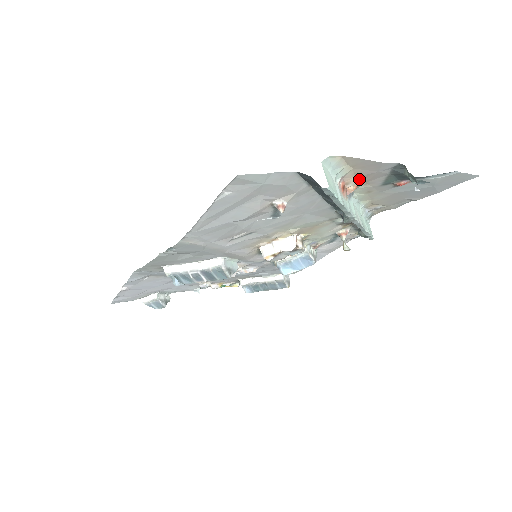
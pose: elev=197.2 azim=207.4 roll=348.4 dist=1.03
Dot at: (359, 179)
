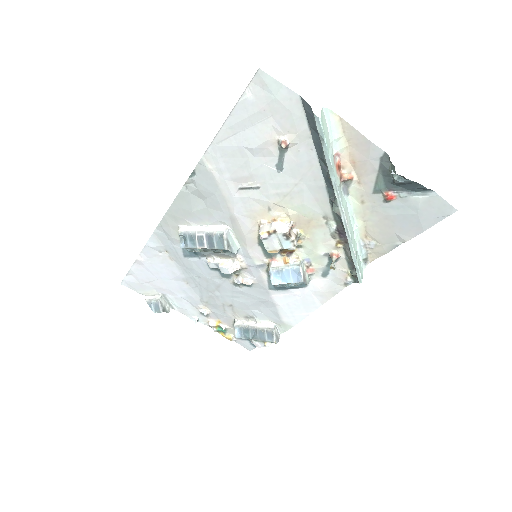
Dot at: (354, 170)
